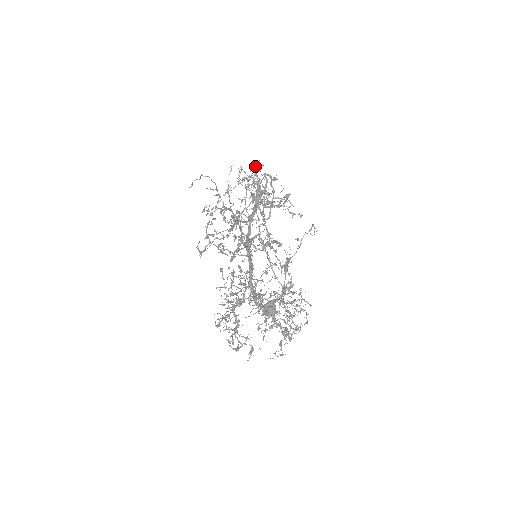
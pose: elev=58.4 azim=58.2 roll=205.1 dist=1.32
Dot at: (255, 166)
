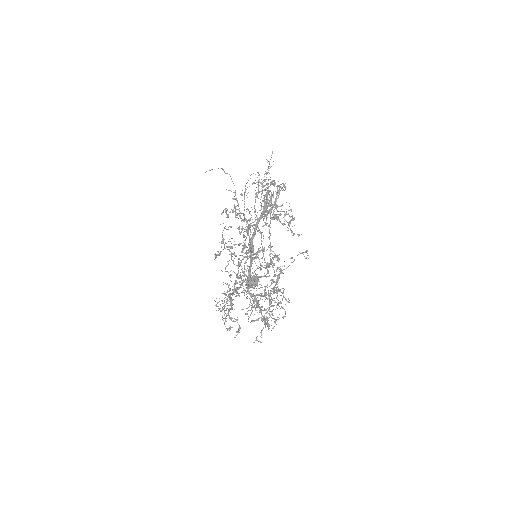
Dot at: (272, 182)
